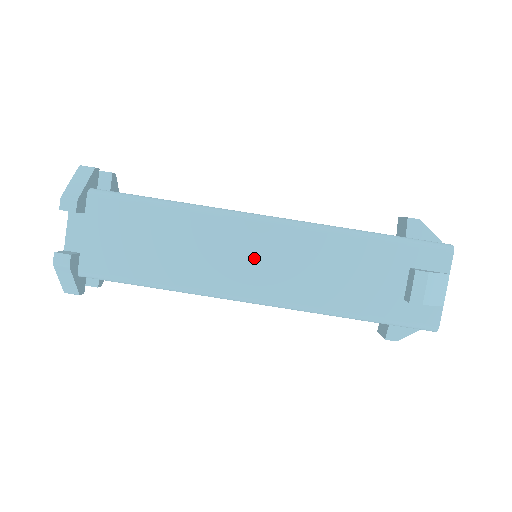
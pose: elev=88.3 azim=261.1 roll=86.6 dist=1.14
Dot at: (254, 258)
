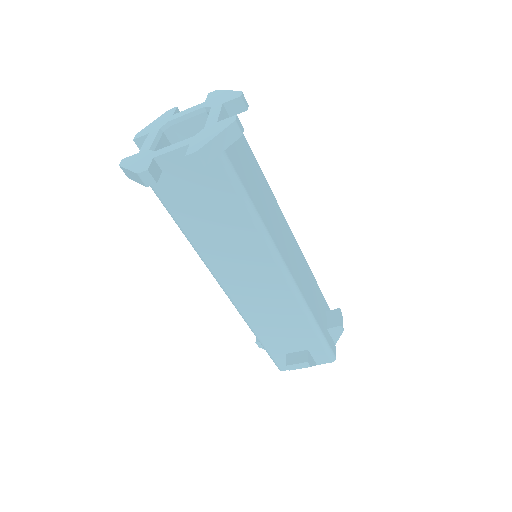
Dot at: (254, 280)
